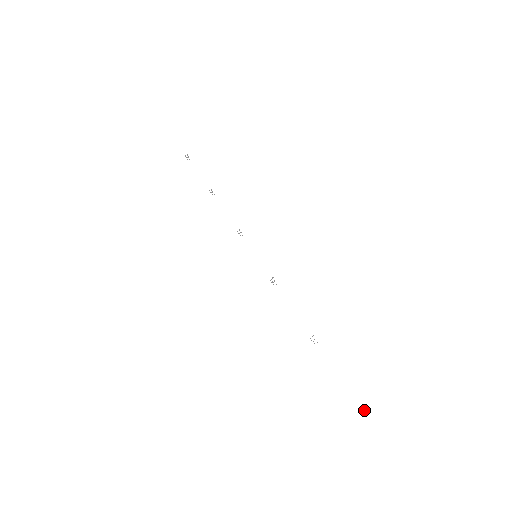
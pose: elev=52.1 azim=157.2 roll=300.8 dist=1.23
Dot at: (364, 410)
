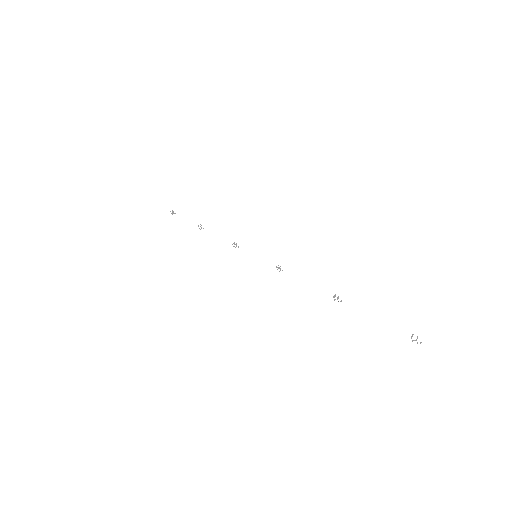
Dot at: (416, 339)
